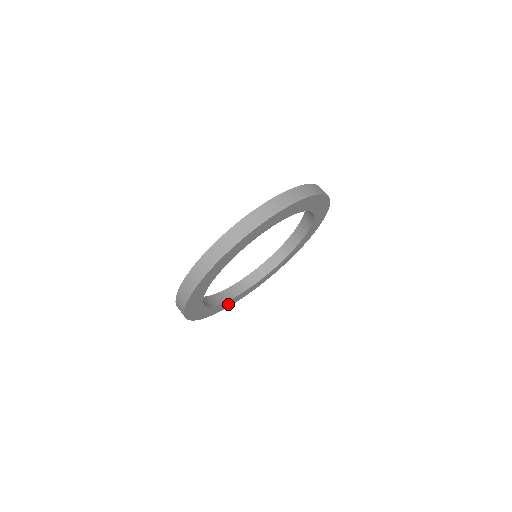
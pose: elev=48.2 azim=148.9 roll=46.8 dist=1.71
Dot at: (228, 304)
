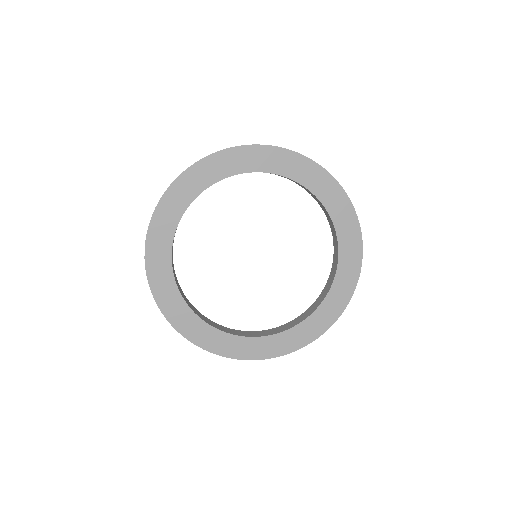
Dot at: (296, 340)
